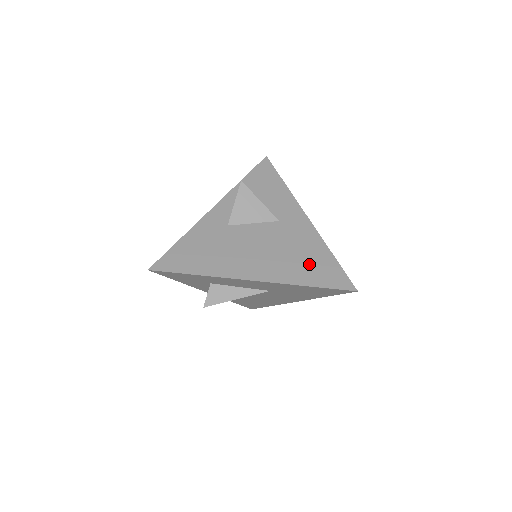
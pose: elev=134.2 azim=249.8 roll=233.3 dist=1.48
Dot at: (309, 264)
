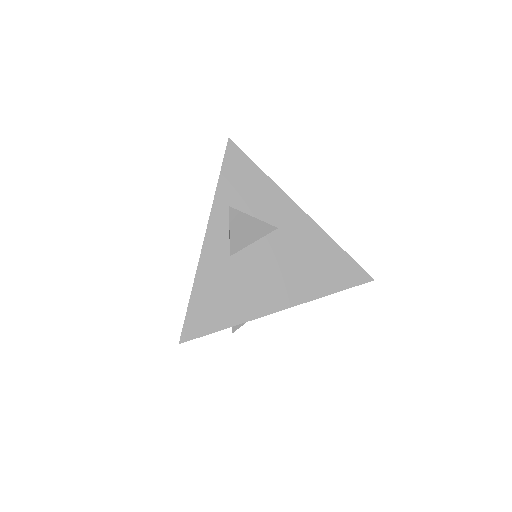
Dot at: (324, 269)
